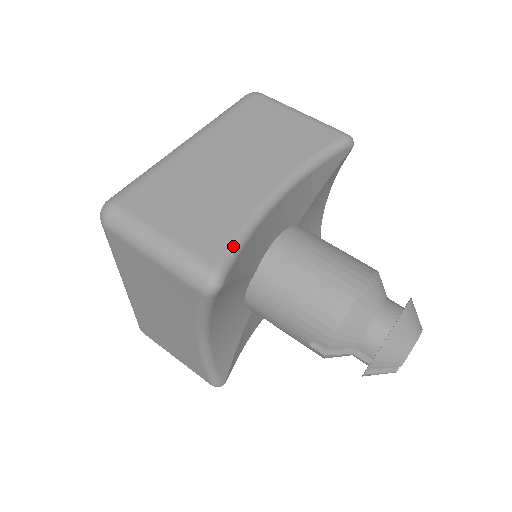
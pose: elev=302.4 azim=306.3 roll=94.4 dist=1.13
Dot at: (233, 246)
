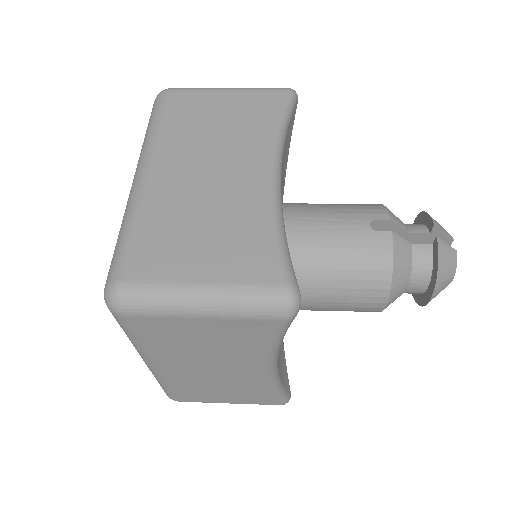
Dot at: occluded
